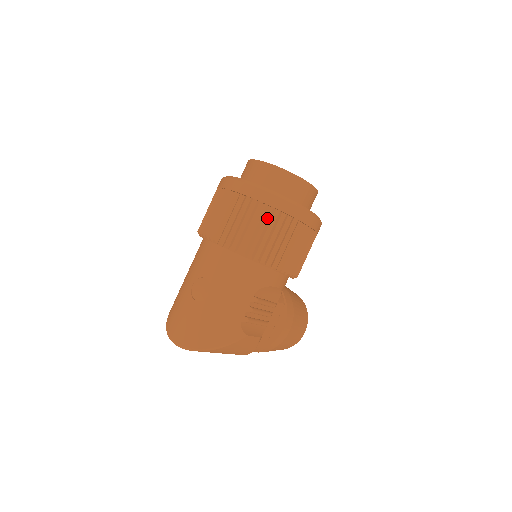
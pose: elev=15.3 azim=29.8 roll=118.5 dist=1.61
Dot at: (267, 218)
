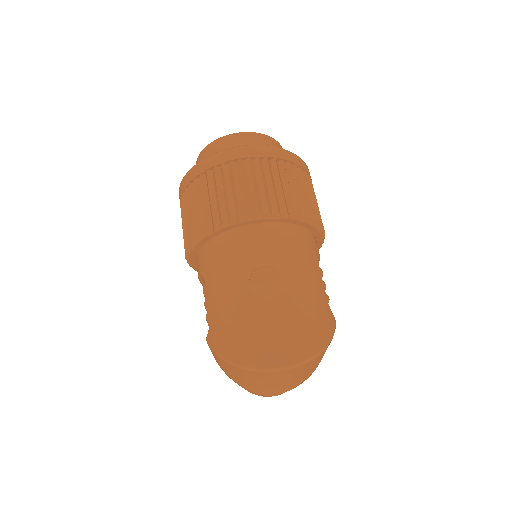
Dot at: (291, 173)
